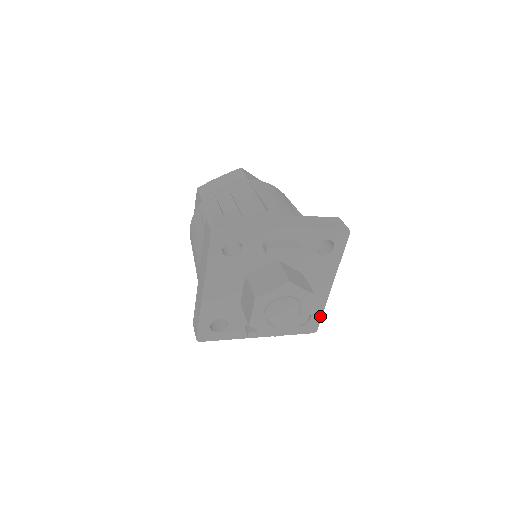
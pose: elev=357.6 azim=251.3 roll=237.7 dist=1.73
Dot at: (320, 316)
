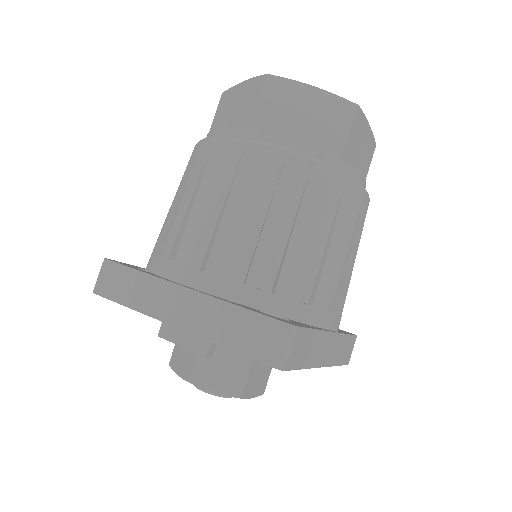
Dot at: occluded
